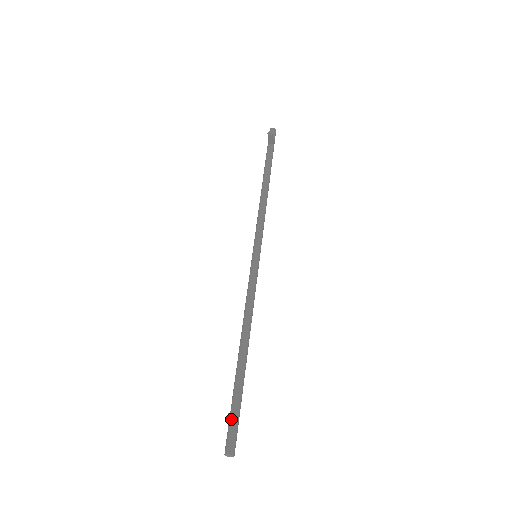
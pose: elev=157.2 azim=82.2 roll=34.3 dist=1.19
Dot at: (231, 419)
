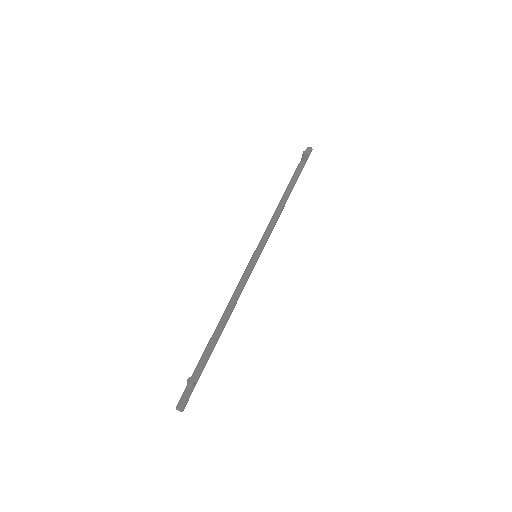
Dot at: (190, 382)
